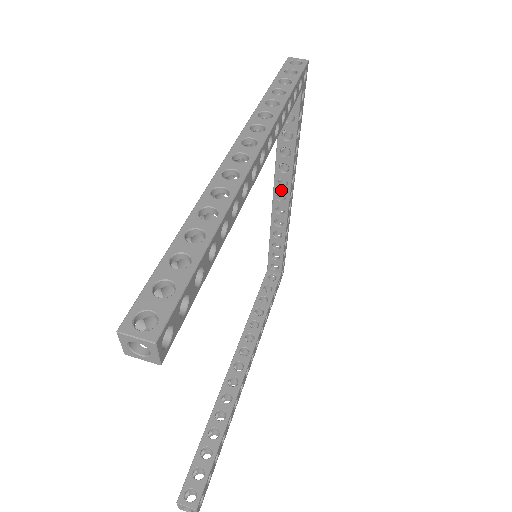
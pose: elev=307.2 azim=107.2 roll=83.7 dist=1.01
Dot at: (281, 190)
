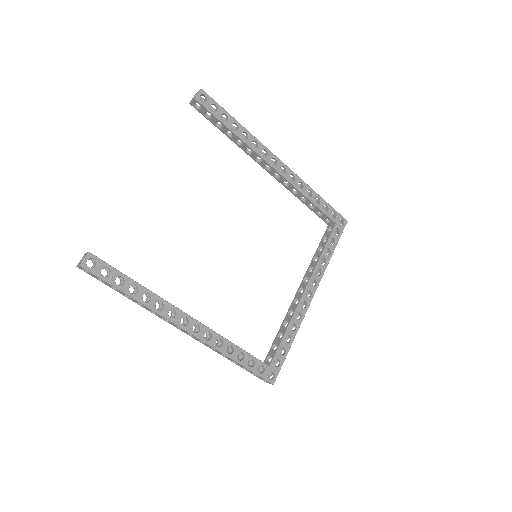
Dot at: (303, 285)
